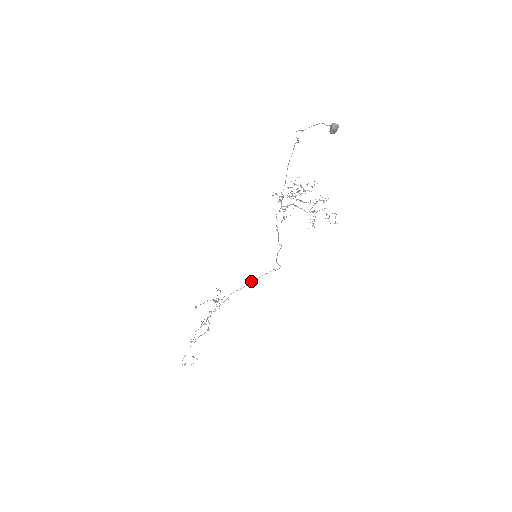
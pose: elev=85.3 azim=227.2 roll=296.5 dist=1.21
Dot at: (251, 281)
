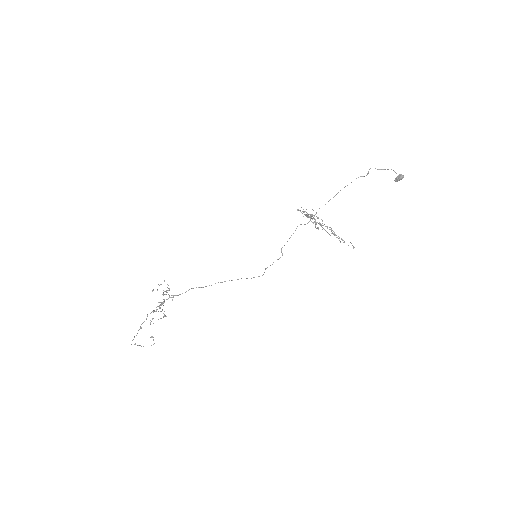
Dot at: occluded
